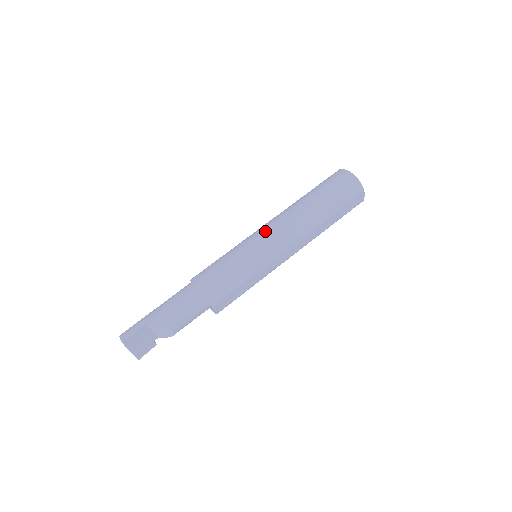
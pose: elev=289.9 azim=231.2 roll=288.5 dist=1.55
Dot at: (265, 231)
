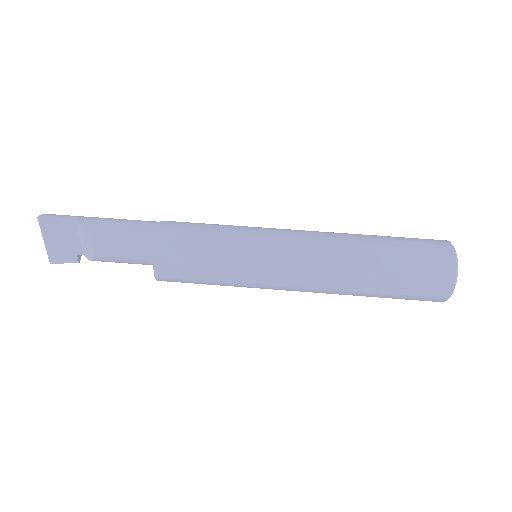
Dot at: (286, 231)
